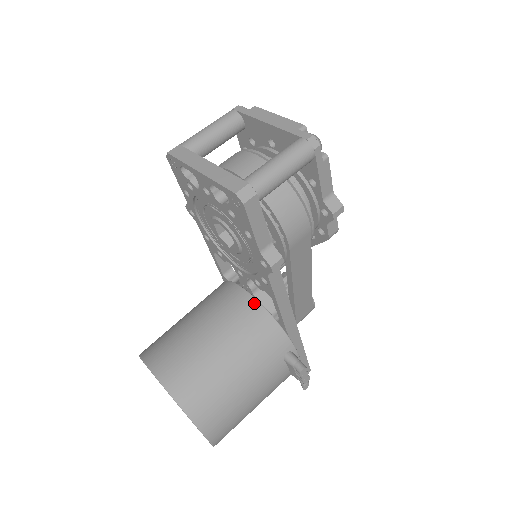
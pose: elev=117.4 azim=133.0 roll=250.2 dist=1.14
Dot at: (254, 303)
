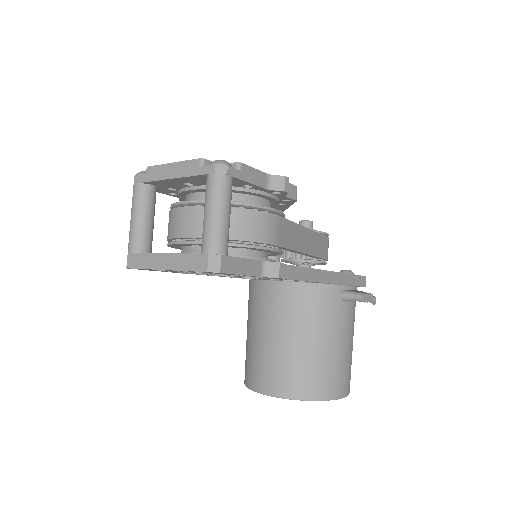
Dot at: (286, 286)
